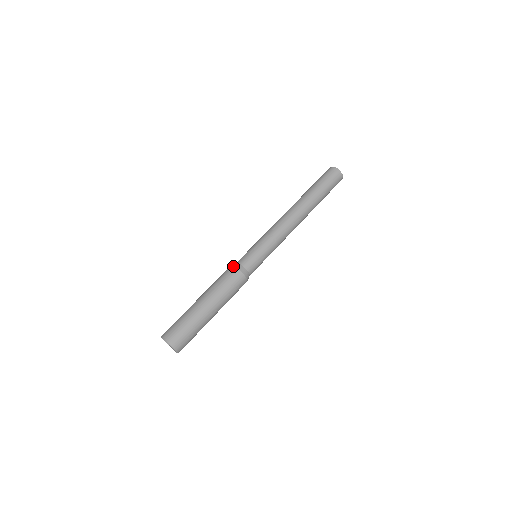
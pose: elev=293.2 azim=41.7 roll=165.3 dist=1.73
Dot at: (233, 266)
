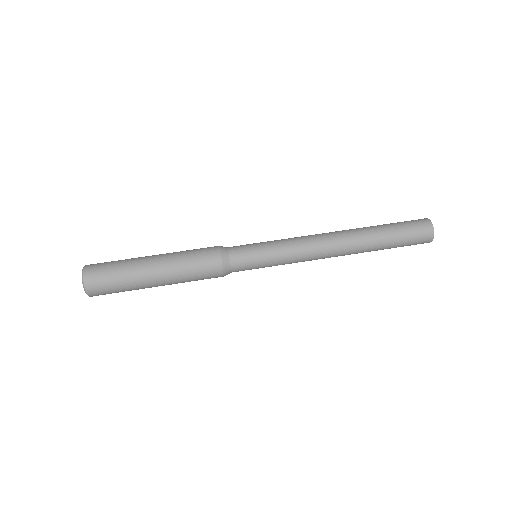
Dot at: (220, 258)
